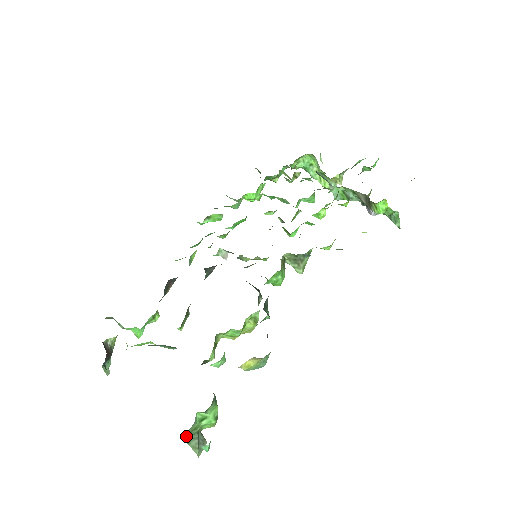
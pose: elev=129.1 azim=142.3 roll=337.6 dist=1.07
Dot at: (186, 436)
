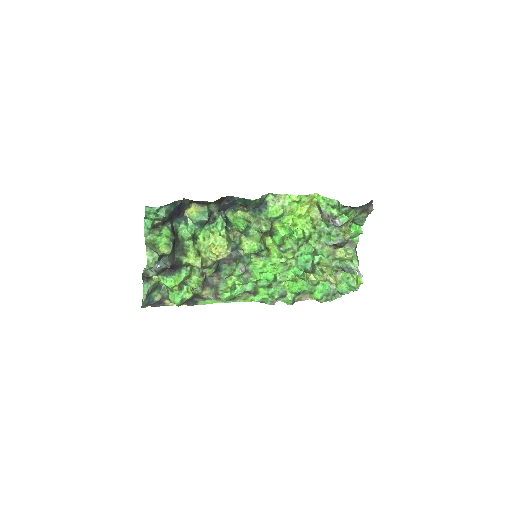
Dot at: (147, 242)
